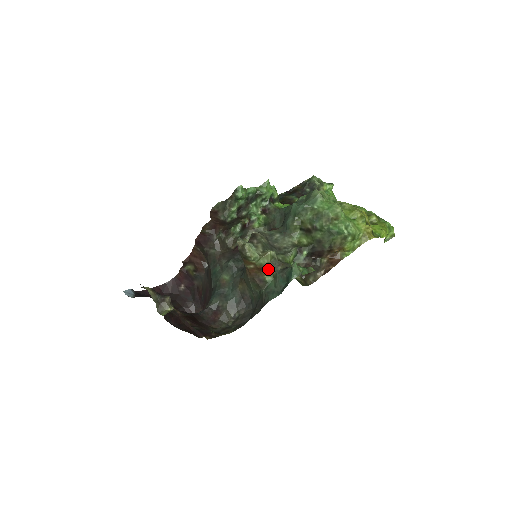
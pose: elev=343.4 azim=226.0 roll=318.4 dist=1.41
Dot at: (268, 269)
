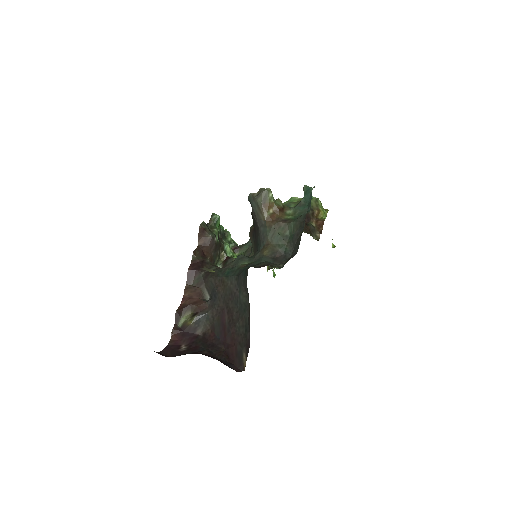
Dot at: (285, 210)
